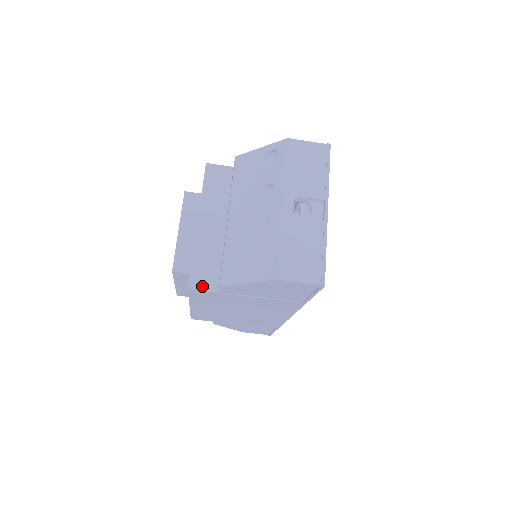
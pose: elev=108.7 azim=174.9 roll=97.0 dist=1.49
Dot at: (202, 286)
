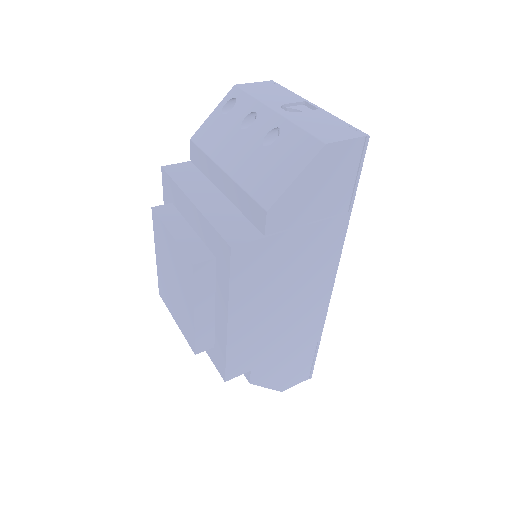
Dot at: (243, 239)
